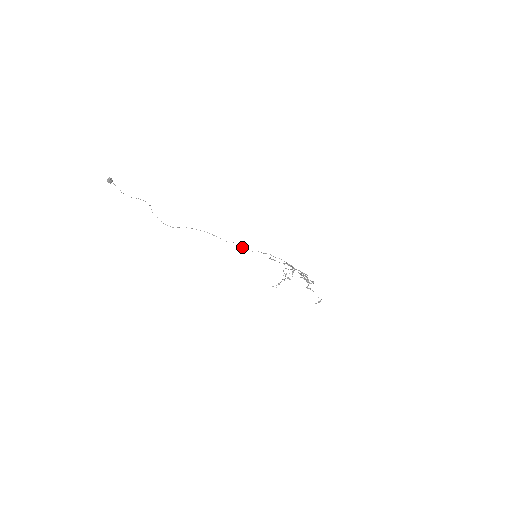
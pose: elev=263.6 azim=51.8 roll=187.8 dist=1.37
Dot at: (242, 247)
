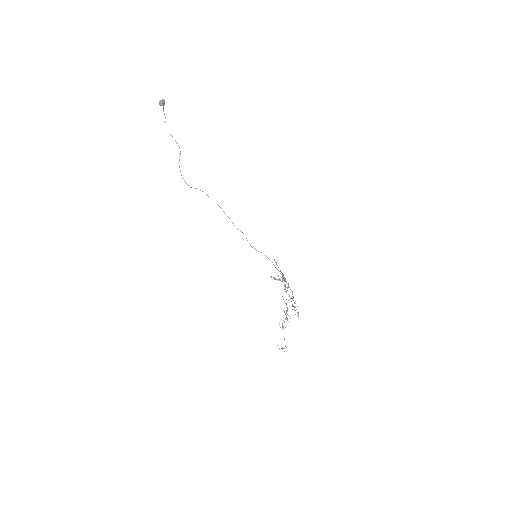
Dot at: (247, 240)
